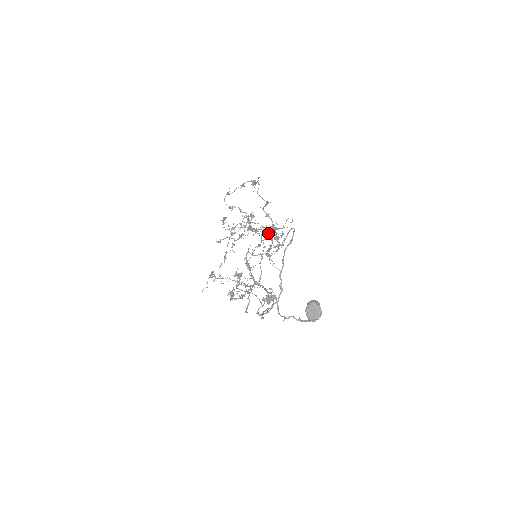
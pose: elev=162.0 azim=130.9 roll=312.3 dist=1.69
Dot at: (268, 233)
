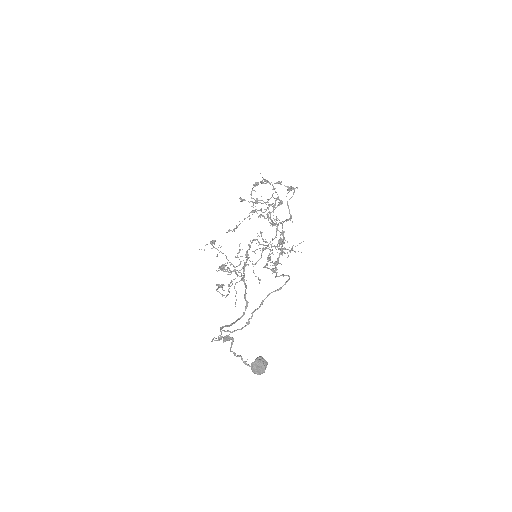
Dot at: occluded
